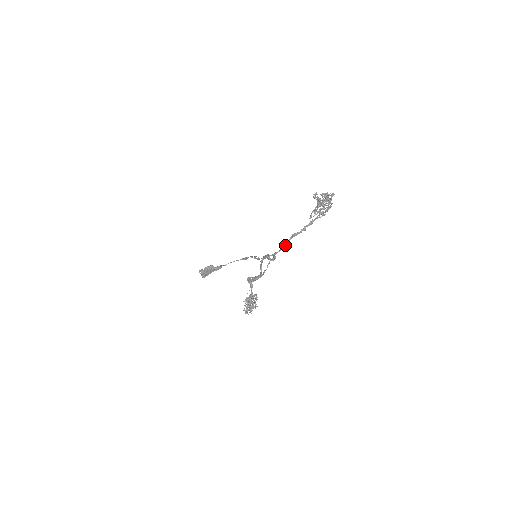
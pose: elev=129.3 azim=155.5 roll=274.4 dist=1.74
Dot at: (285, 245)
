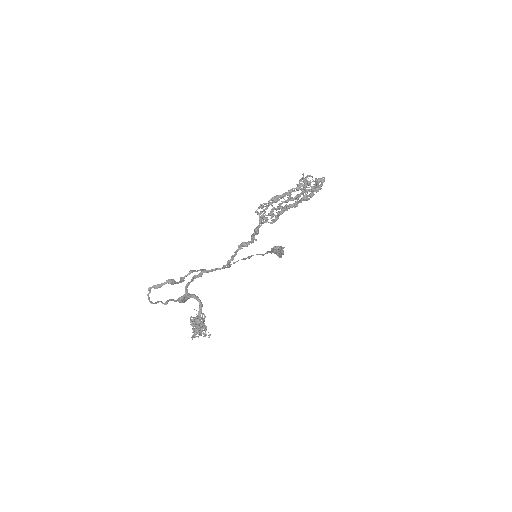
Dot at: (233, 258)
